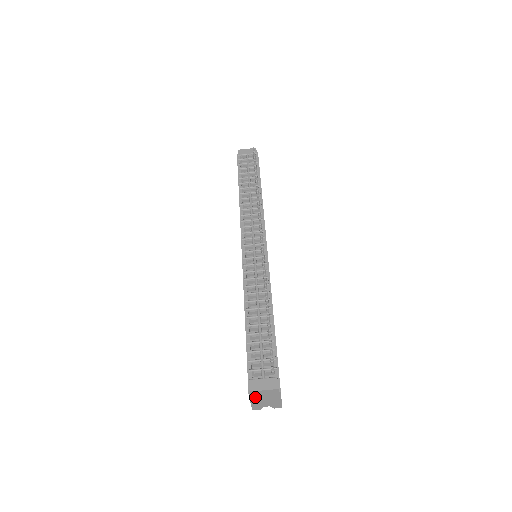
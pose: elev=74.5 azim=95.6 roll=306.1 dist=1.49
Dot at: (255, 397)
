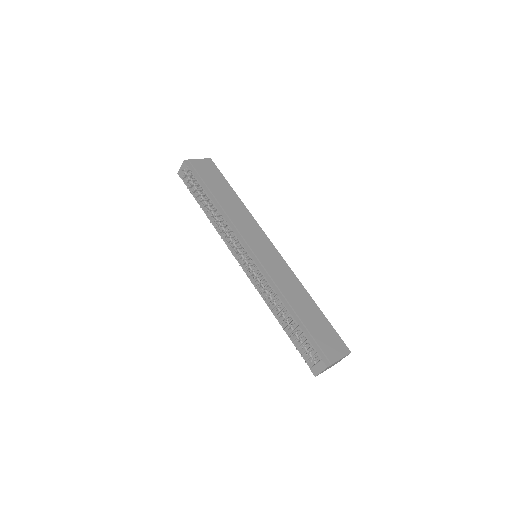
Dot at: occluded
